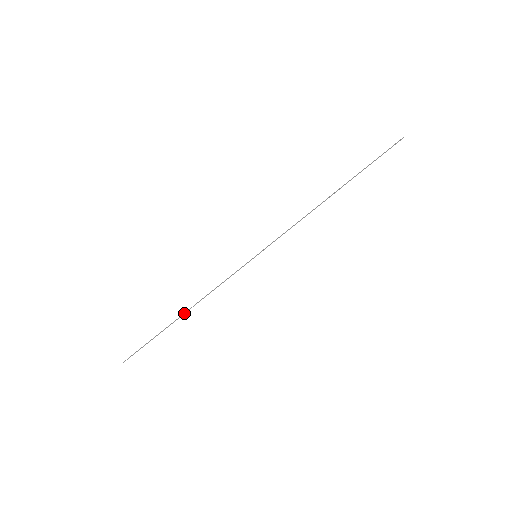
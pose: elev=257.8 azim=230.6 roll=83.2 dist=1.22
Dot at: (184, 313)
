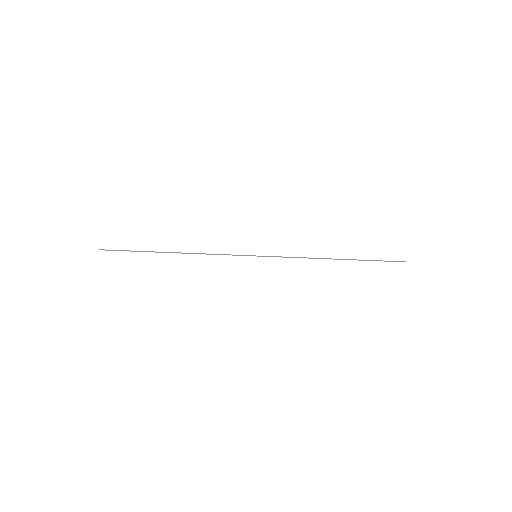
Dot at: occluded
